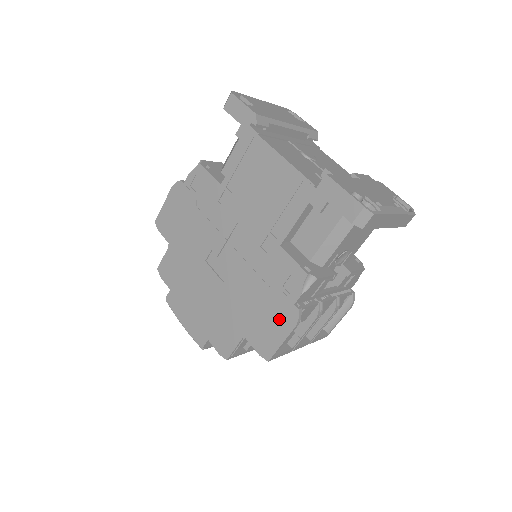
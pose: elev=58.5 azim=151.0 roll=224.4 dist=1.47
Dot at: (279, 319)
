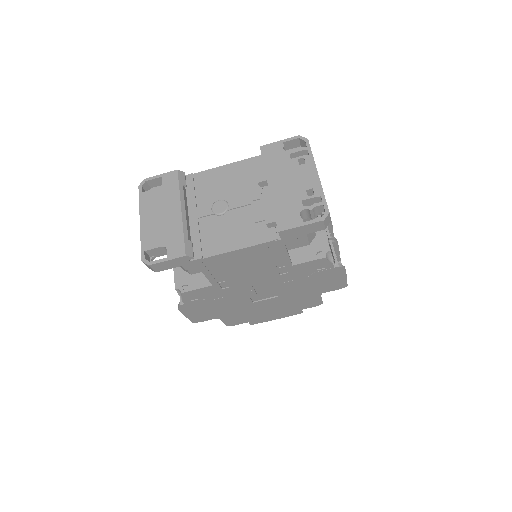
Dot at: (332, 277)
